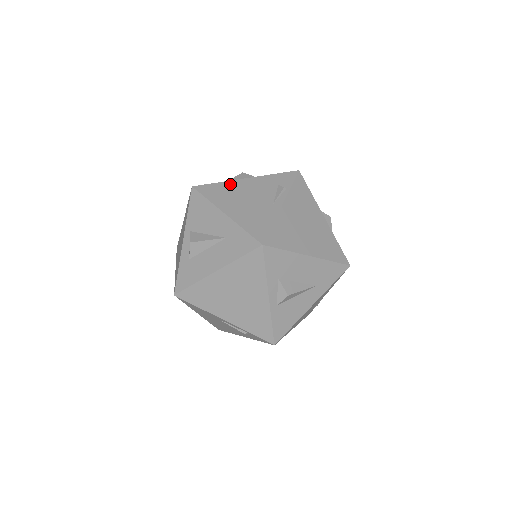
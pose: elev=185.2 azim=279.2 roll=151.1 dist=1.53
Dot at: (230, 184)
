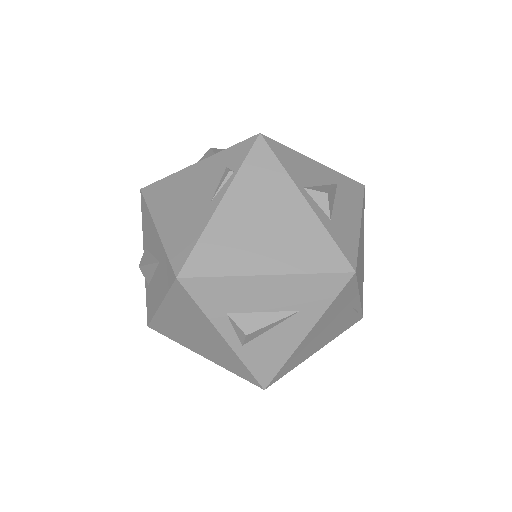
Dot at: (176, 177)
